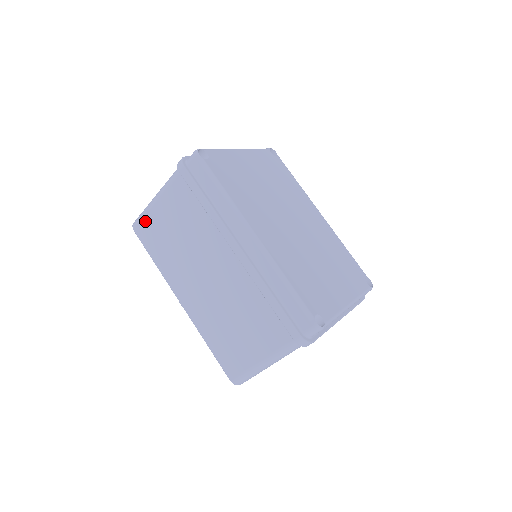
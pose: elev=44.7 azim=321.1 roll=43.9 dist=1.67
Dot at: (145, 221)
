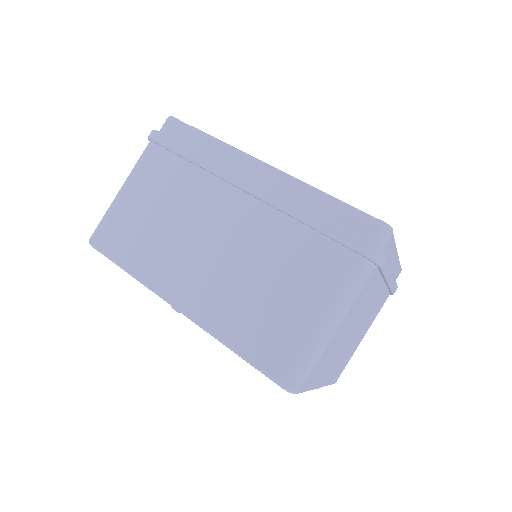
Dot at: (108, 223)
